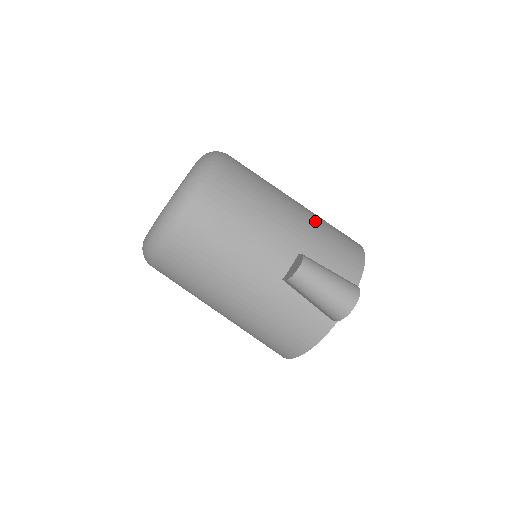
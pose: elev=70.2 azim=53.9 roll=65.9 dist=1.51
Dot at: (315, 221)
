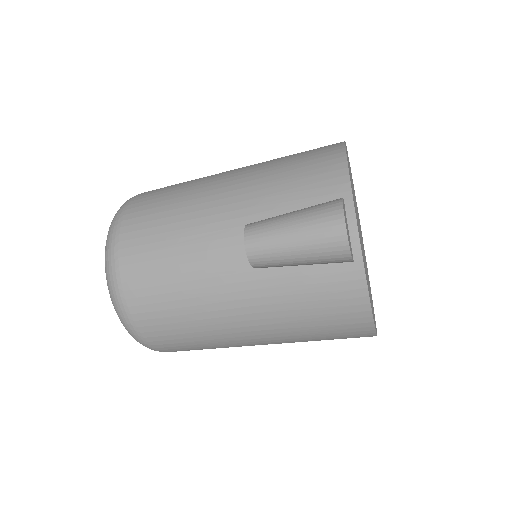
Dot at: (257, 172)
